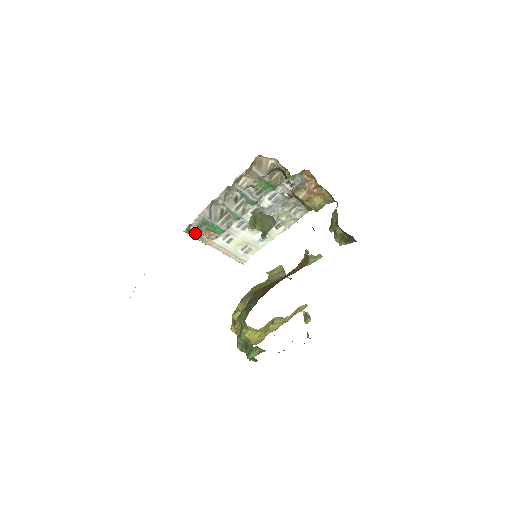
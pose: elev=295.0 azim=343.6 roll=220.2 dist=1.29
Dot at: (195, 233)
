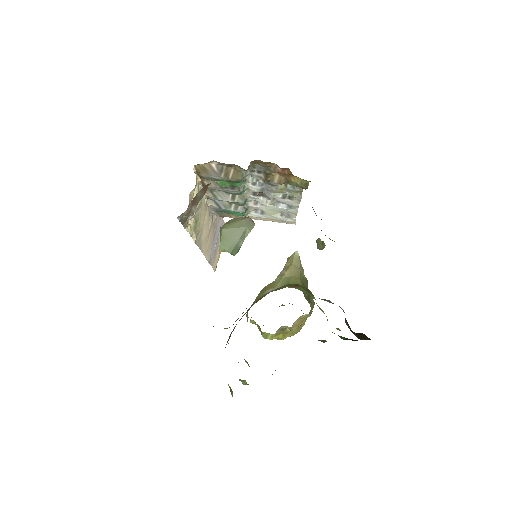
Dot at: occluded
